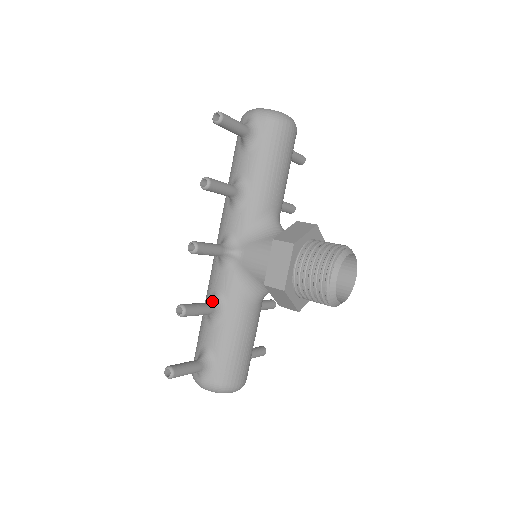
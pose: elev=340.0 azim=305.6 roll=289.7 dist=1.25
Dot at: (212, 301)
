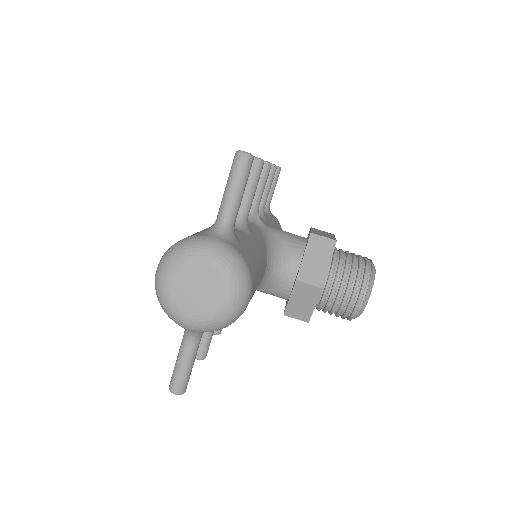
Dot at: occluded
